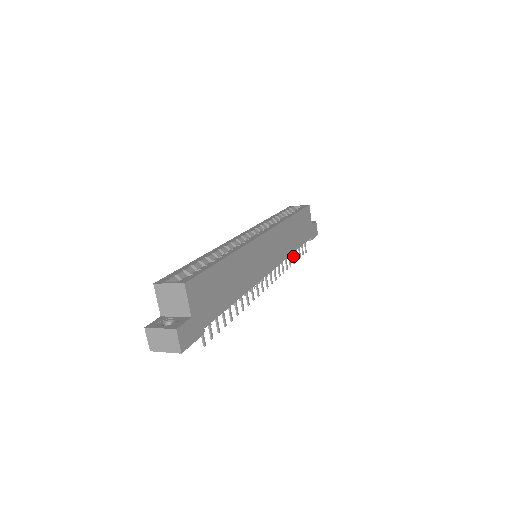
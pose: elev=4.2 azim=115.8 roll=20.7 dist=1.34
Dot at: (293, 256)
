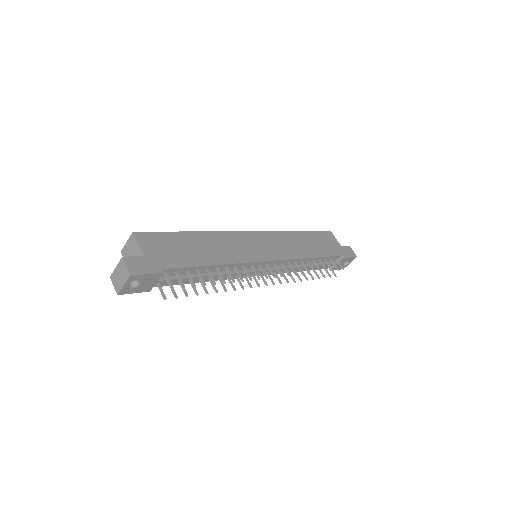
Dot at: (317, 266)
